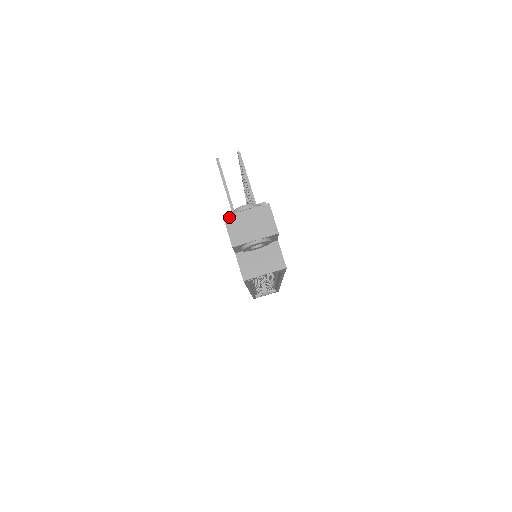
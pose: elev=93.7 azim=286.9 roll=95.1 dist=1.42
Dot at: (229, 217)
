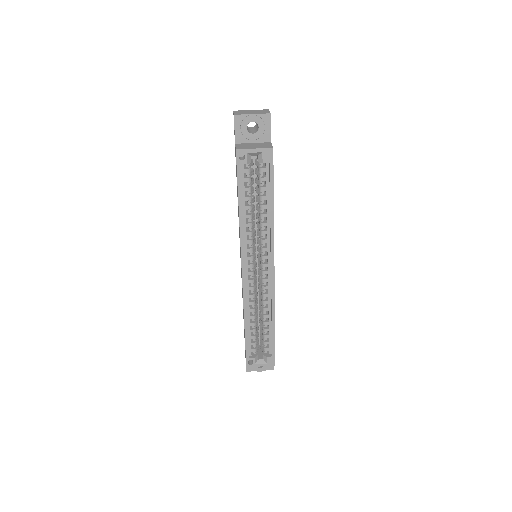
Dot at: (237, 111)
